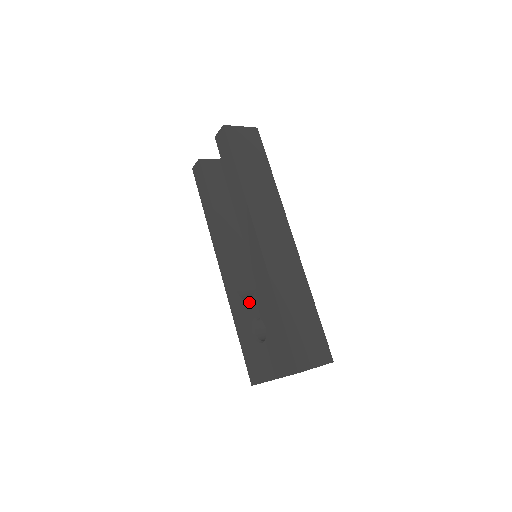
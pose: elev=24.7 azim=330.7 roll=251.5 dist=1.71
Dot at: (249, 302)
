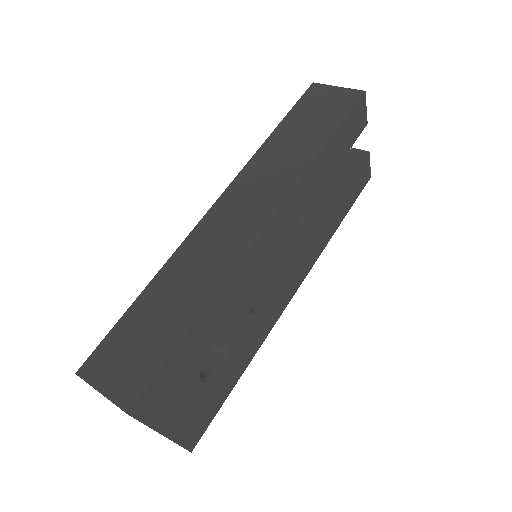
Dot at: occluded
